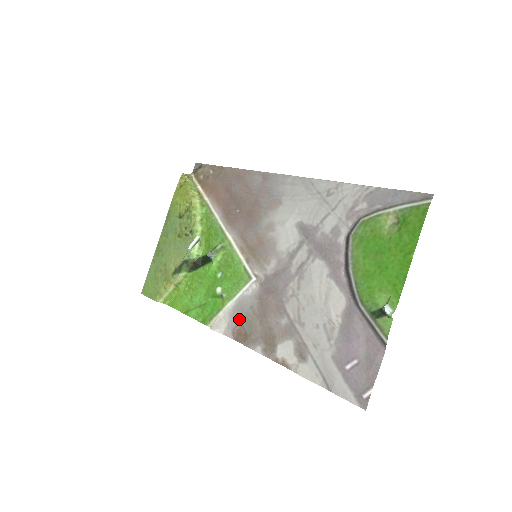
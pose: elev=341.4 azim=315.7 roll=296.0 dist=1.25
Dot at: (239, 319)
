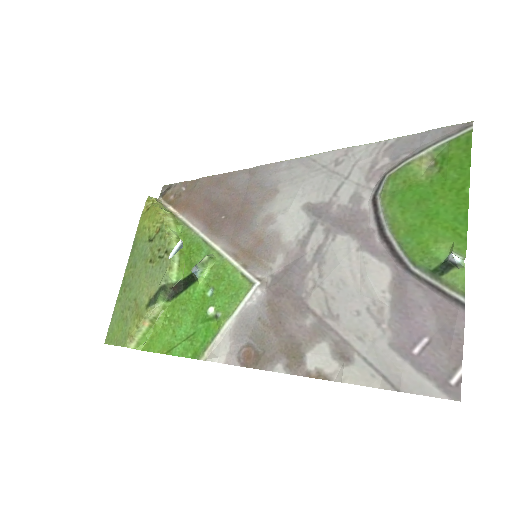
Dot at: (244, 338)
